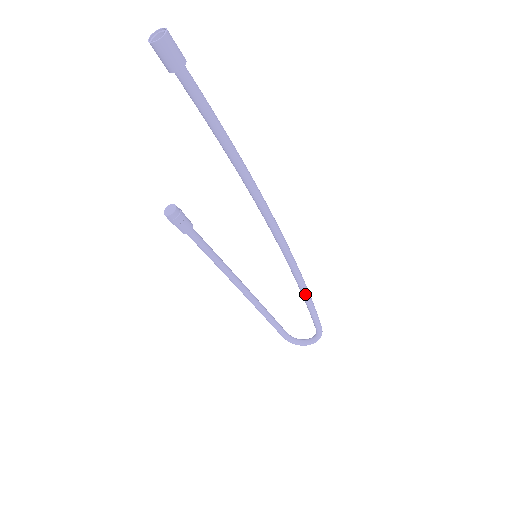
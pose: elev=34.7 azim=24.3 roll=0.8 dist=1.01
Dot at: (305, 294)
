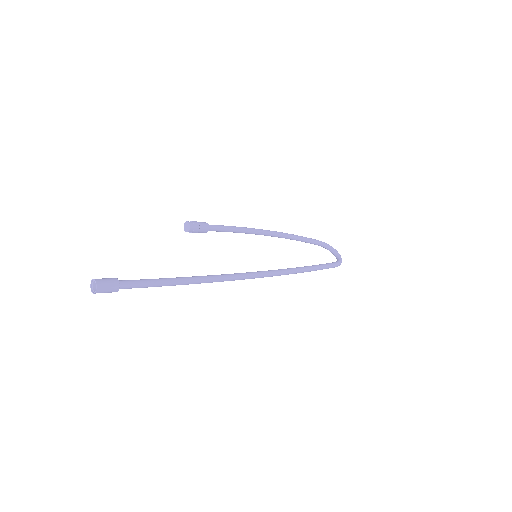
Dot at: occluded
